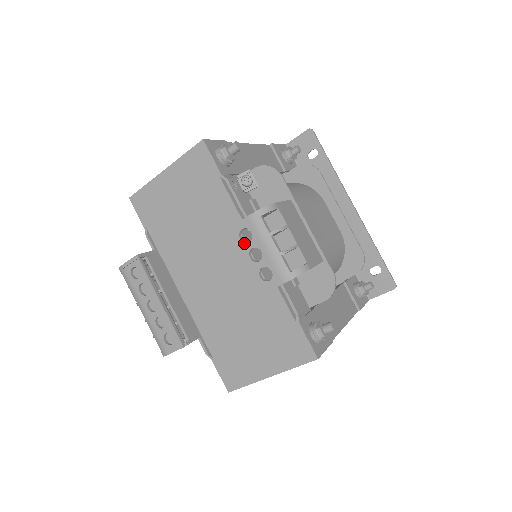
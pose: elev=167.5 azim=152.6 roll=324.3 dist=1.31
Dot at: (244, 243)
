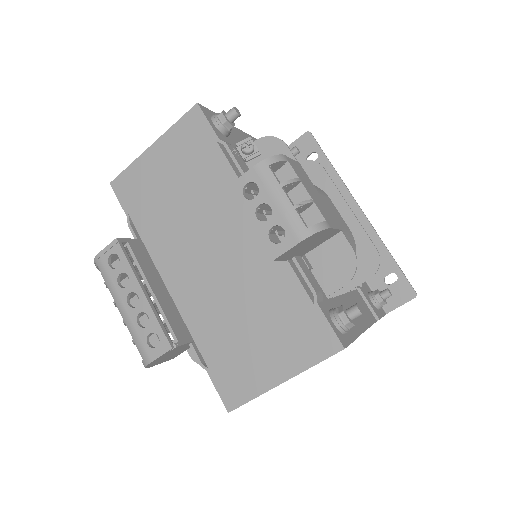
Dot at: (249, 200)
